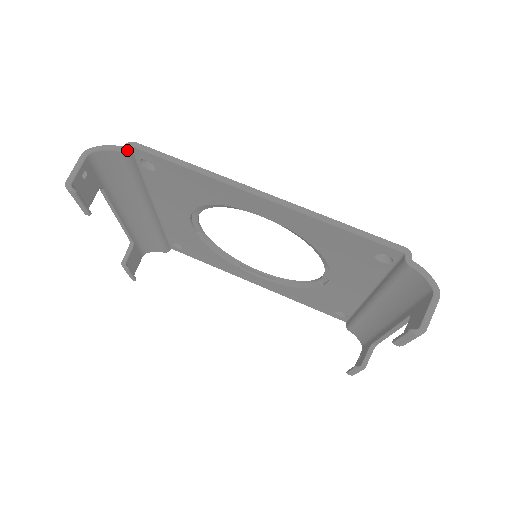
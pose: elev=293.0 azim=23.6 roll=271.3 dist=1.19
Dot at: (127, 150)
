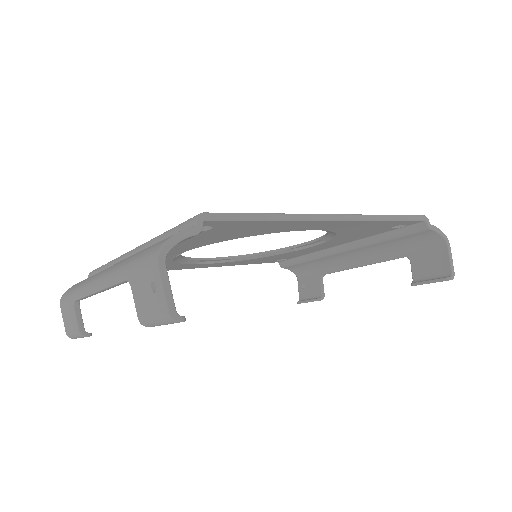
Dot at: (202, 228)
